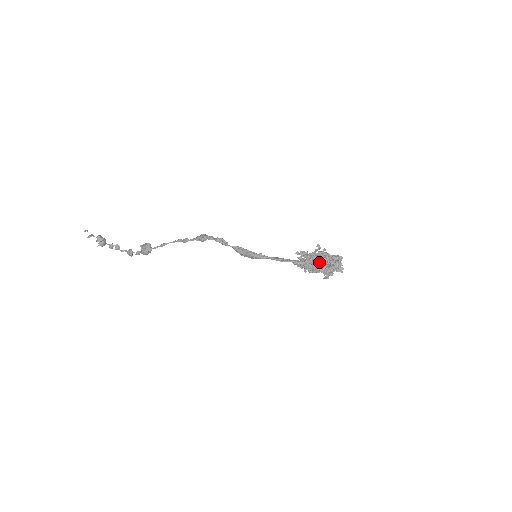
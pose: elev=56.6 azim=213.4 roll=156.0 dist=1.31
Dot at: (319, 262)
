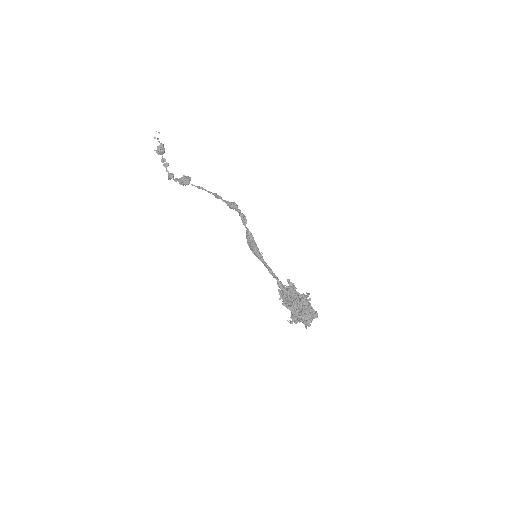
Dot at: (297, 302)
